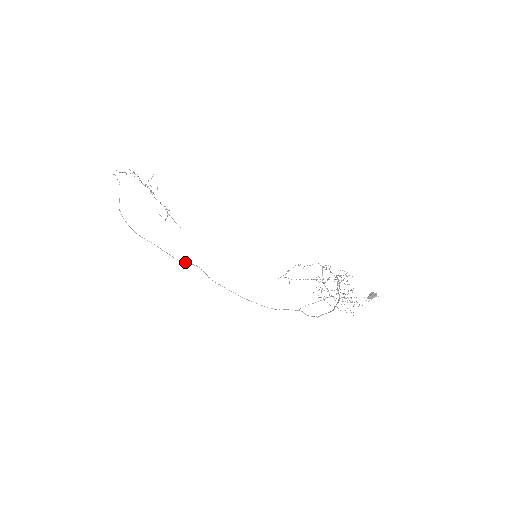
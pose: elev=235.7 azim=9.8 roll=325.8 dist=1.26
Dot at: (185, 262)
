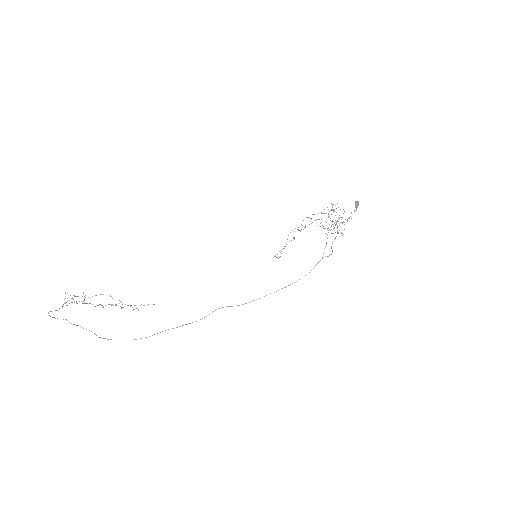
Dot at: occluded
